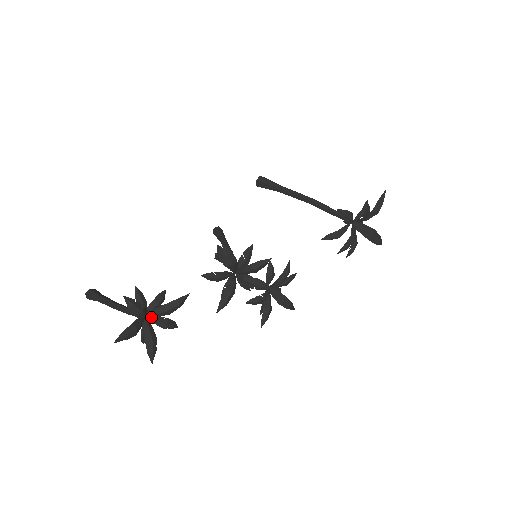
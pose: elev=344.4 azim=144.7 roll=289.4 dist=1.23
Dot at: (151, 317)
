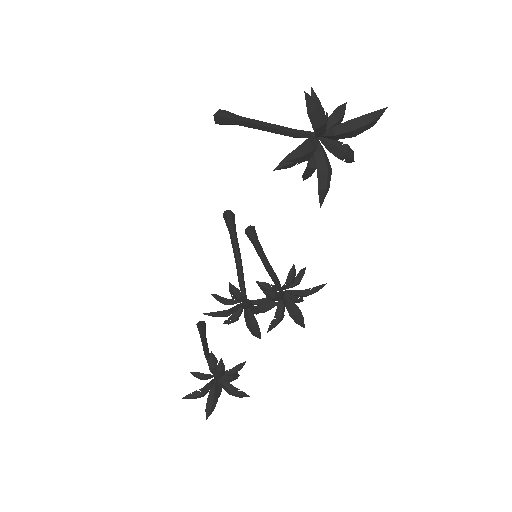
Dot at: occluded
